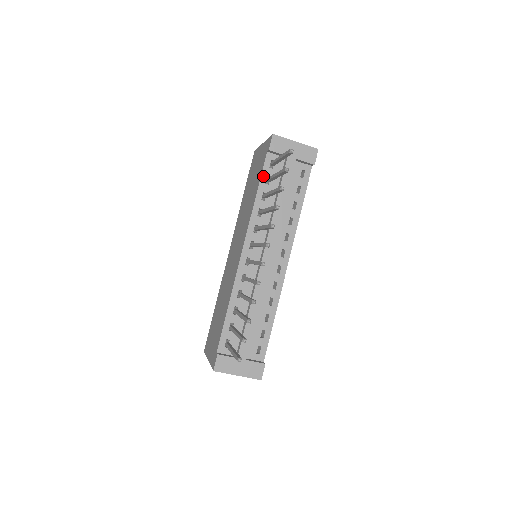
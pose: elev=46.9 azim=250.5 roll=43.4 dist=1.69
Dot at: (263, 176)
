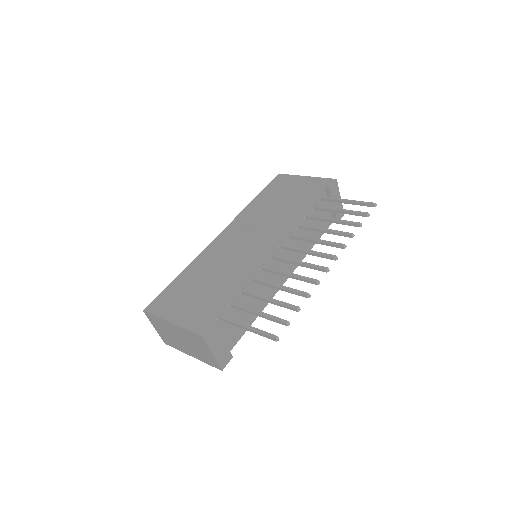
Dot at: (314, 201)
